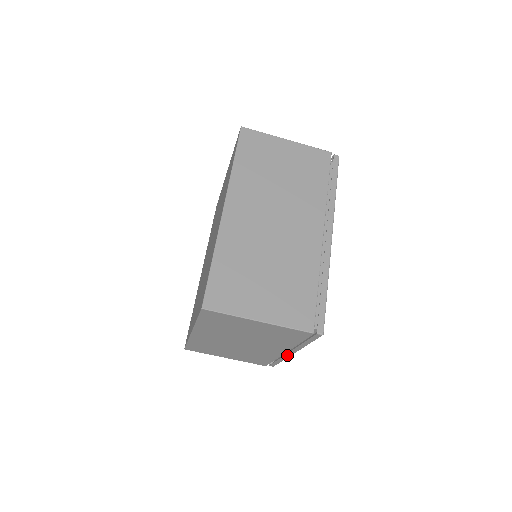
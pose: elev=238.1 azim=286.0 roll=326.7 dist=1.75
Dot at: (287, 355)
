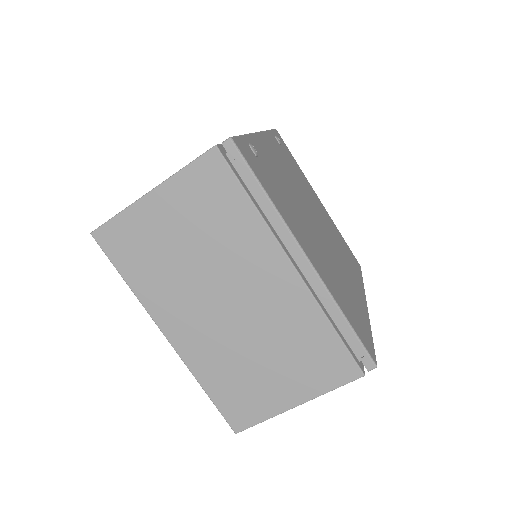
Dot at: (314, 280)
